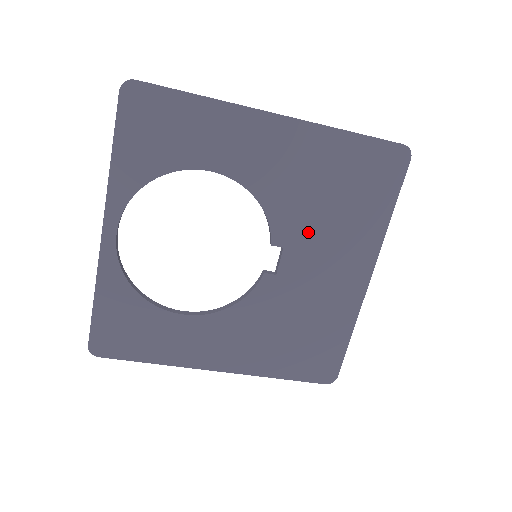
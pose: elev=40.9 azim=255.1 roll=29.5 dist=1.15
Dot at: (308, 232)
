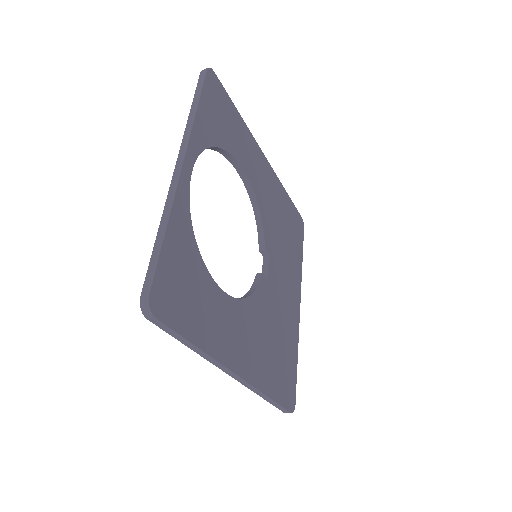
Dot at: (278, 250)
